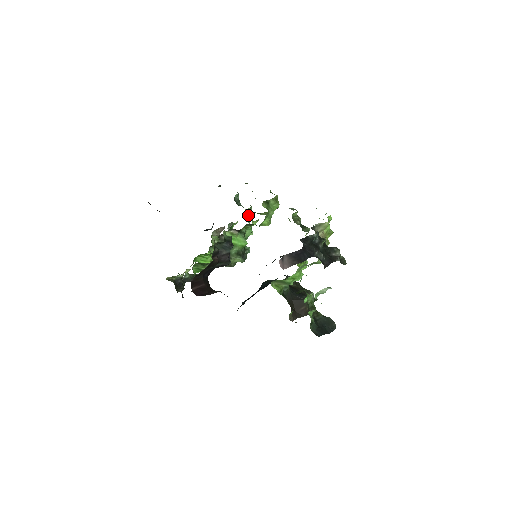
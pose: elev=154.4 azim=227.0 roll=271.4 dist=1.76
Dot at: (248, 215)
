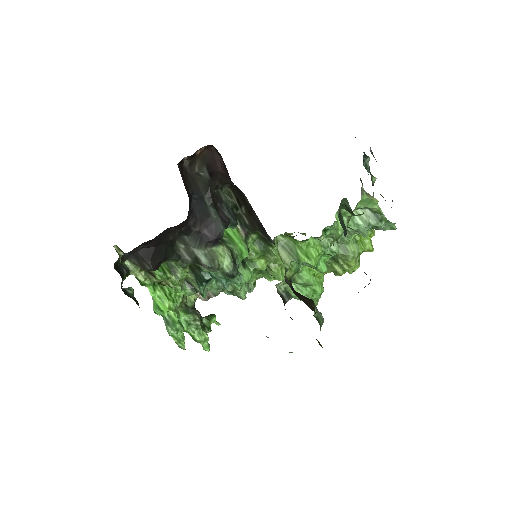
Dot at: occluded
